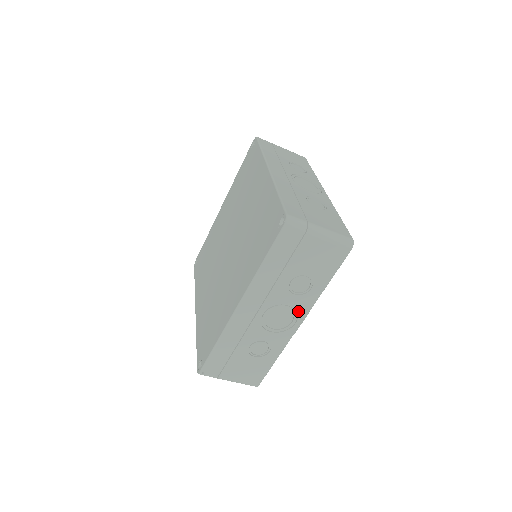
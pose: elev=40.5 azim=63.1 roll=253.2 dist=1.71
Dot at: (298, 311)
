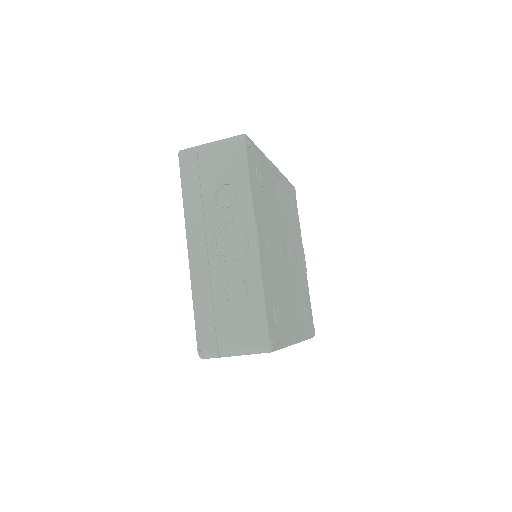
Dot at: (243, 224)
